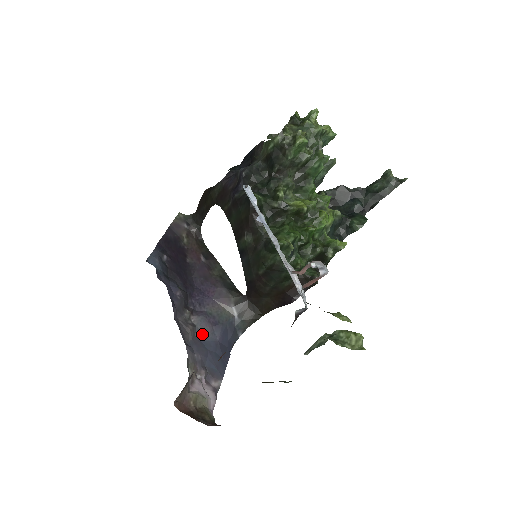
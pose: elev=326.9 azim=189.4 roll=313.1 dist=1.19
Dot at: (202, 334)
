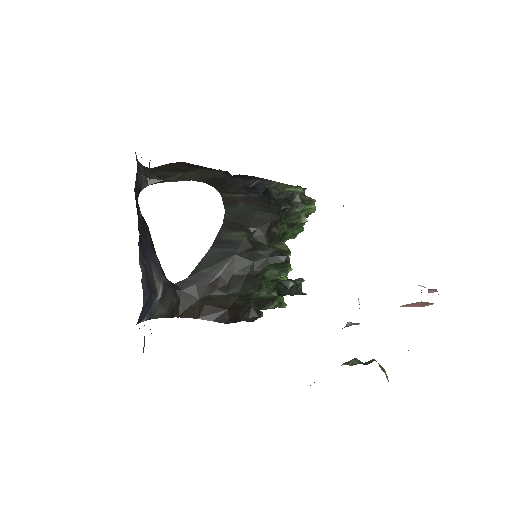
Dot at: (143, 286)
